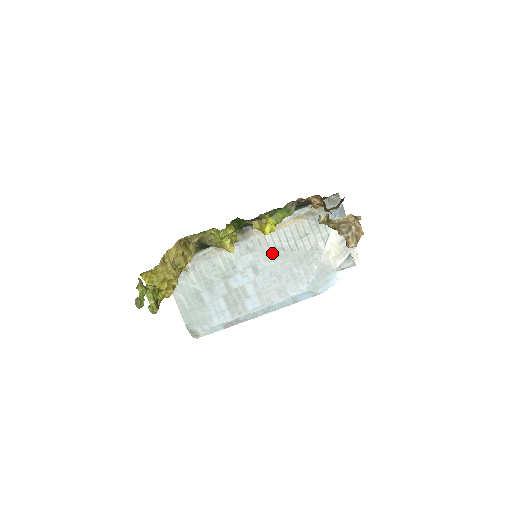
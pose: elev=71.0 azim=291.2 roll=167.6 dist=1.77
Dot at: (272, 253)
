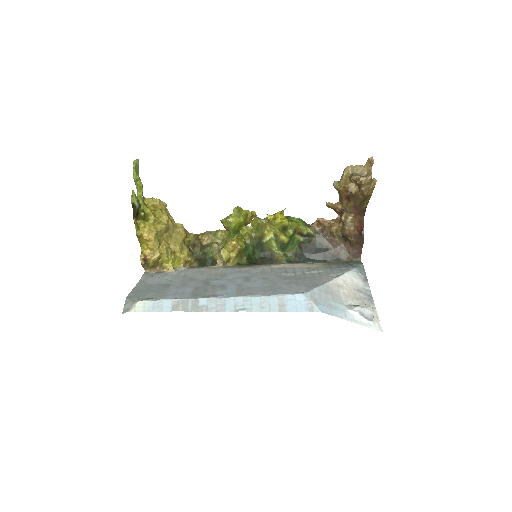
Dot at: (273, 275)
